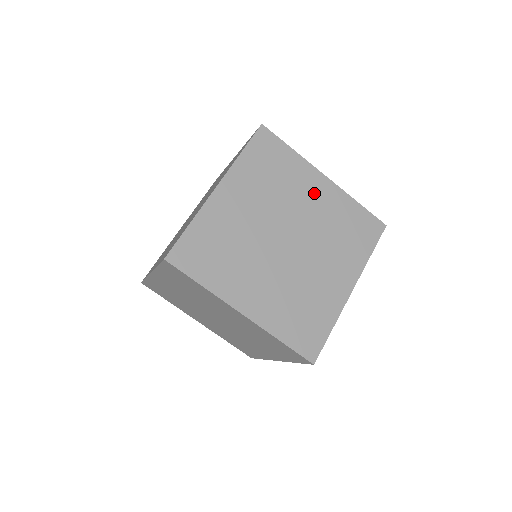
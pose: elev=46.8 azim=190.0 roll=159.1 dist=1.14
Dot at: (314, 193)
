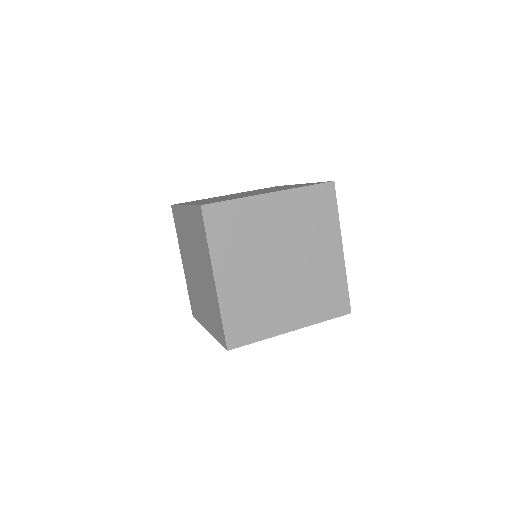
Dot at: (273, 214)
